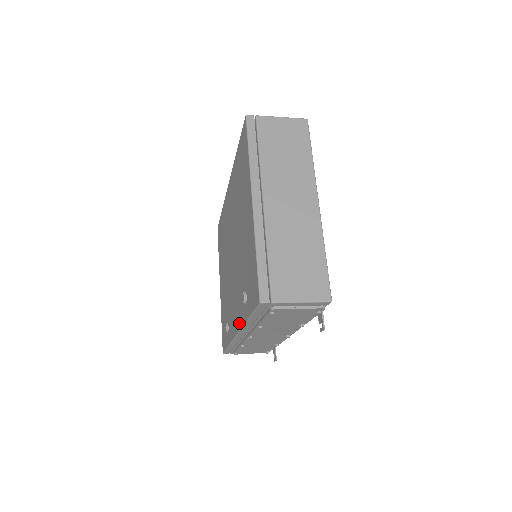
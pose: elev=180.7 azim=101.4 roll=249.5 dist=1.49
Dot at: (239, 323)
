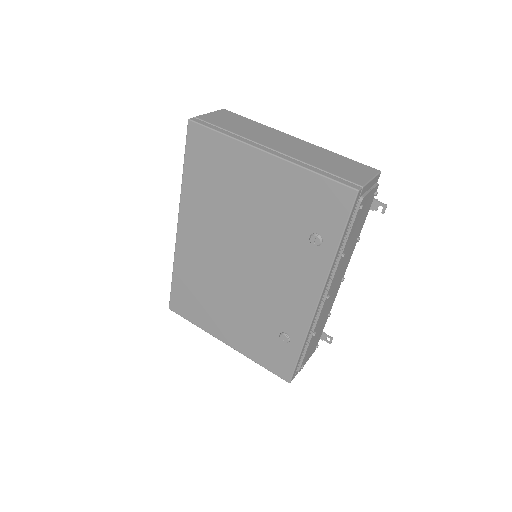
Dot at: (318, 282)
